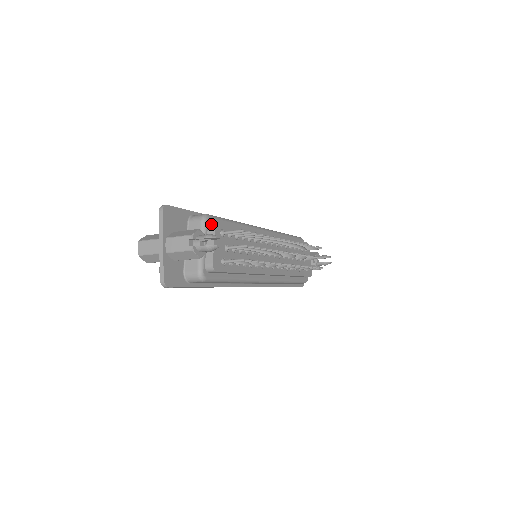
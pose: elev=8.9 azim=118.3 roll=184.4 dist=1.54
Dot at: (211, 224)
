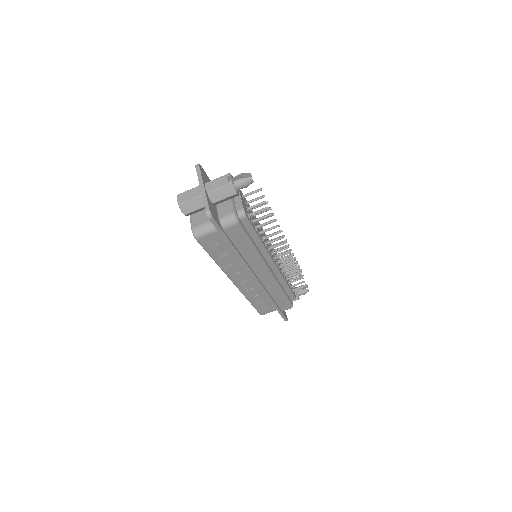
Dot at: occluded
